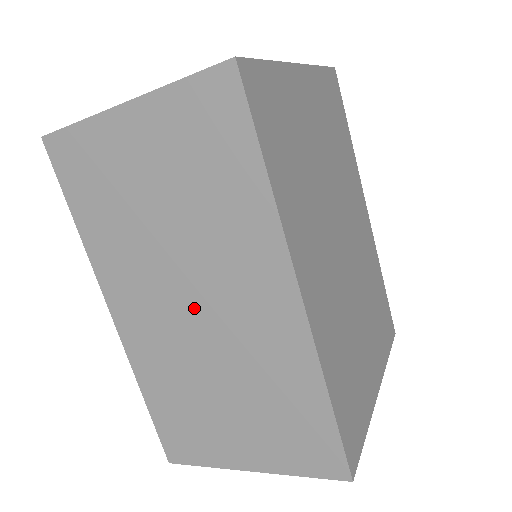
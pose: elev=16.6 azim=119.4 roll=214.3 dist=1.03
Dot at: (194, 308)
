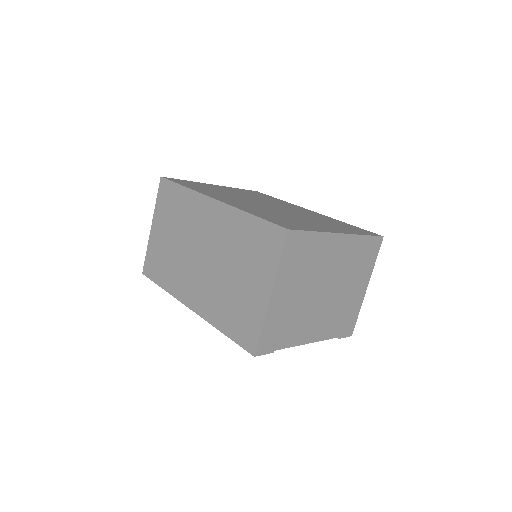
Dot at: (202, 256)
